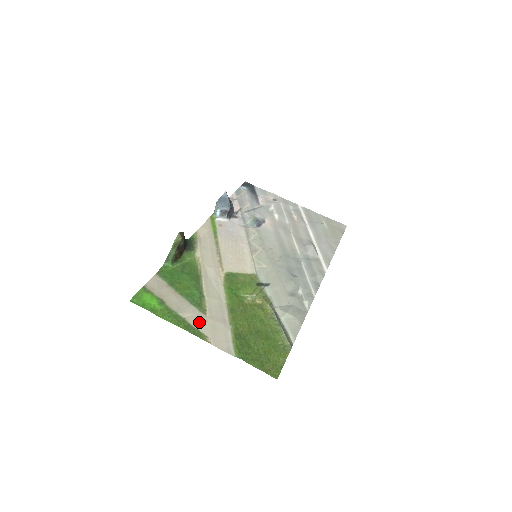
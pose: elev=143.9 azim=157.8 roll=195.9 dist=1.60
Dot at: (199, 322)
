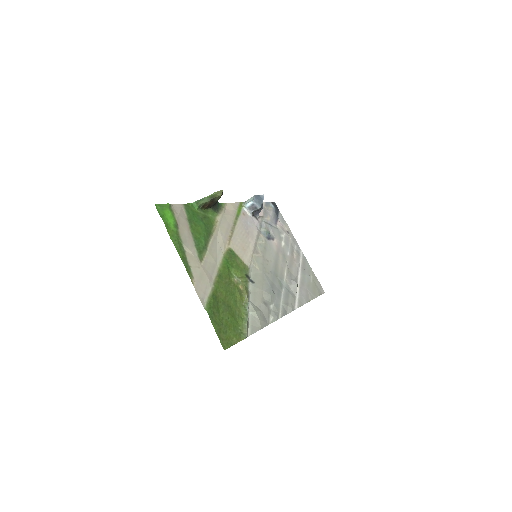
Dot at: (194, 263)
